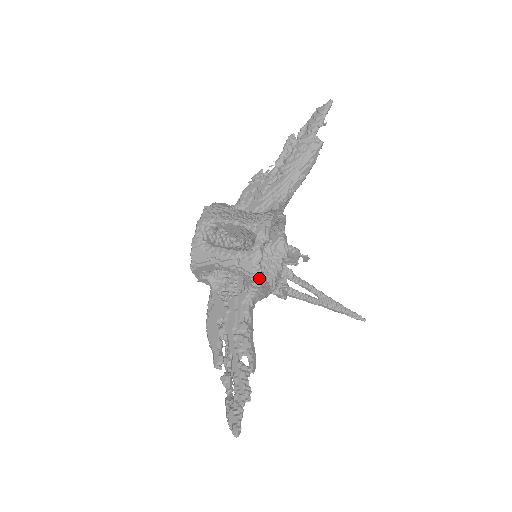
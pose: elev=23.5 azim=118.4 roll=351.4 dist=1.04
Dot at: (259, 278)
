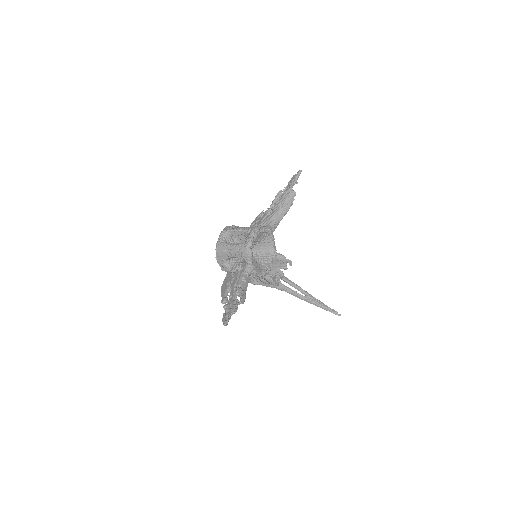
Dot at: (251, 257)
